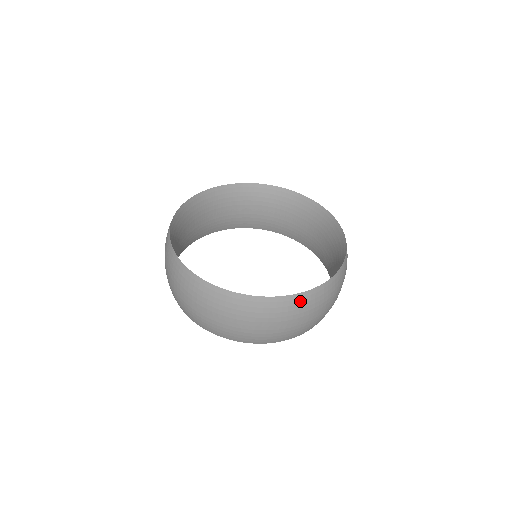
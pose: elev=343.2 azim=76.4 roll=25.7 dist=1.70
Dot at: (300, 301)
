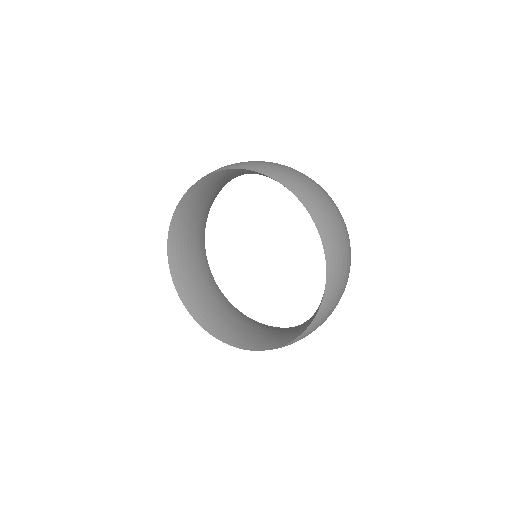
Dot at: occluded
